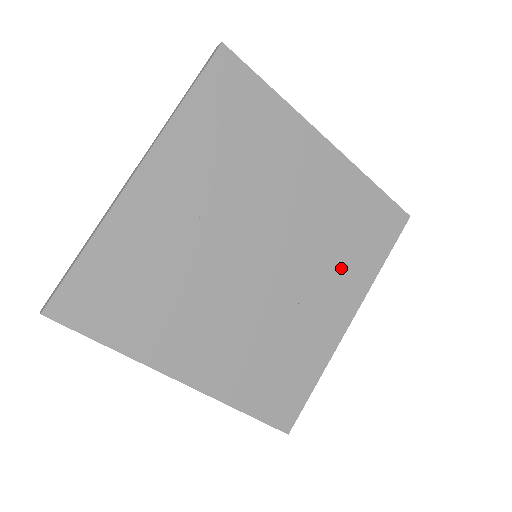
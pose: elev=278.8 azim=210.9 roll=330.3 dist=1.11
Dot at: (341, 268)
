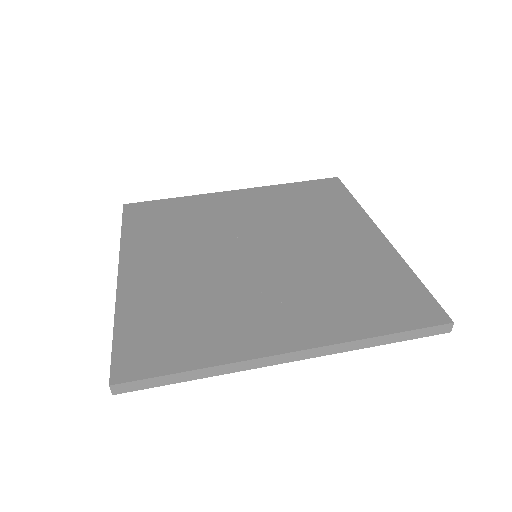
Dot at: (322, 304)
